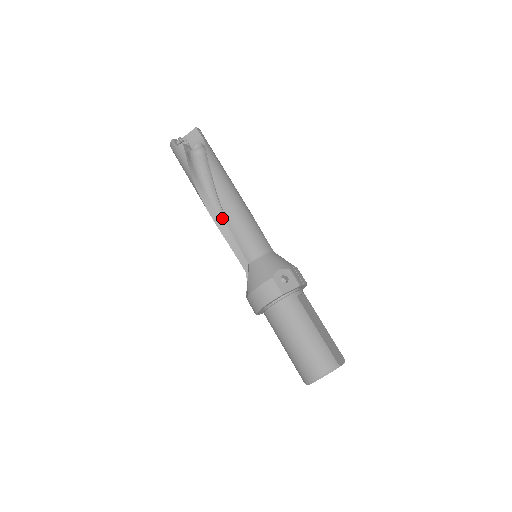
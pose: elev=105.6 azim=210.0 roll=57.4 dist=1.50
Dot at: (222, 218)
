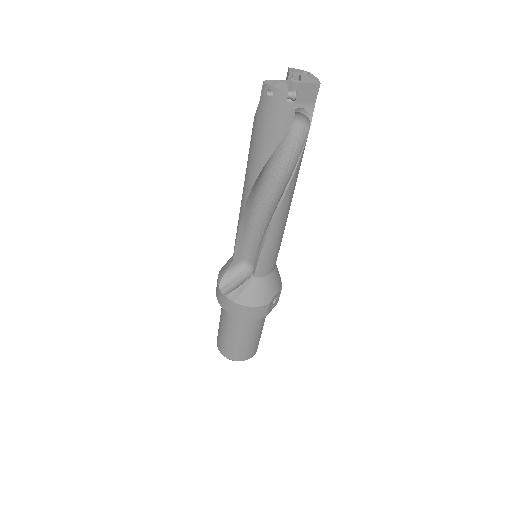
Dot at: (253, 207)
